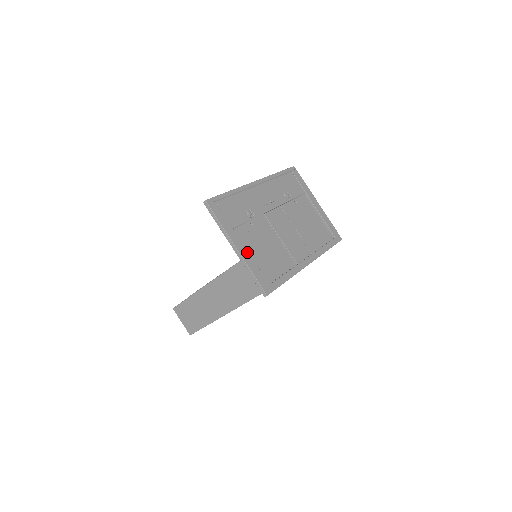
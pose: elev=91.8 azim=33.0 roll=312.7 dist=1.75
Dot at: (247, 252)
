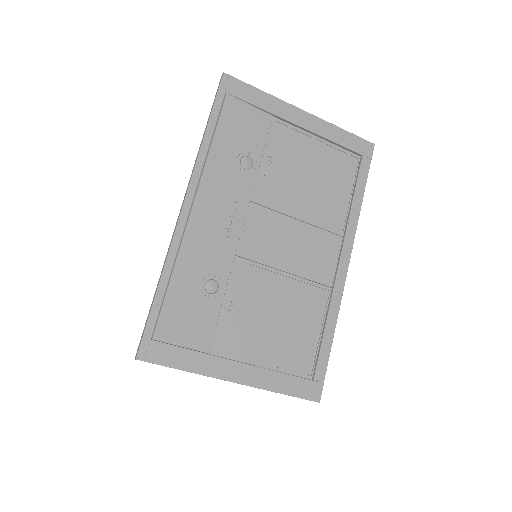
Dot at: (253, 368)
